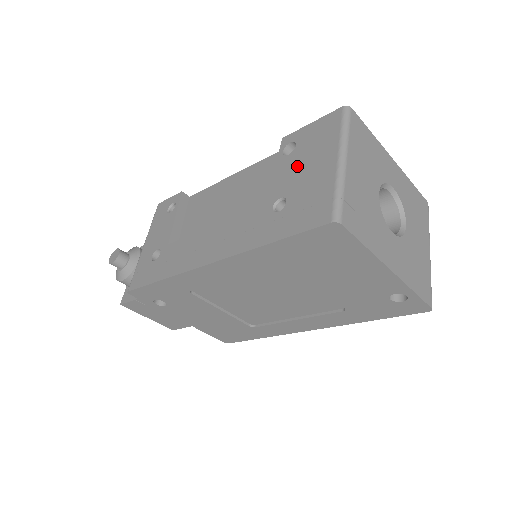
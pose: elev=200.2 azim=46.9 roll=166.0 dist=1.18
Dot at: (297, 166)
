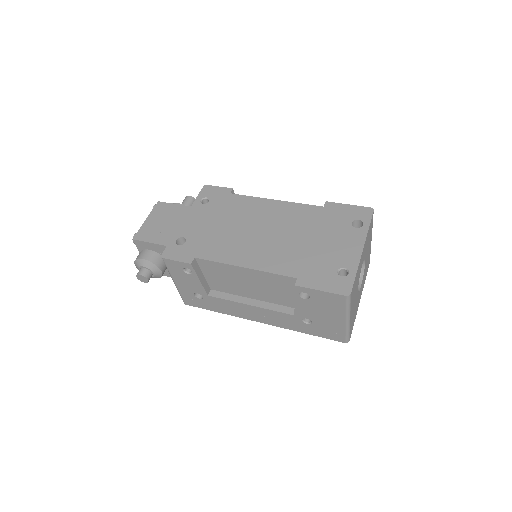
Dot at: (315, 310)
